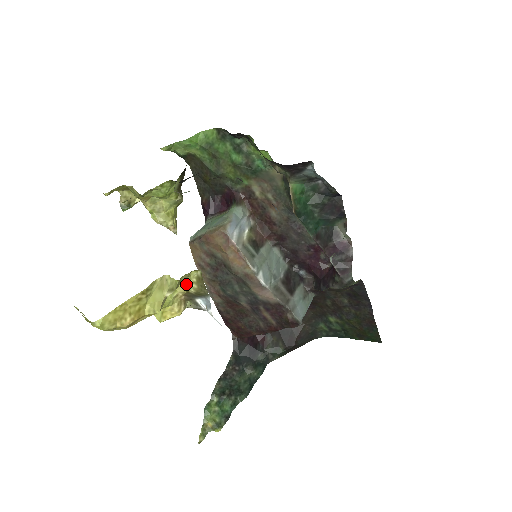
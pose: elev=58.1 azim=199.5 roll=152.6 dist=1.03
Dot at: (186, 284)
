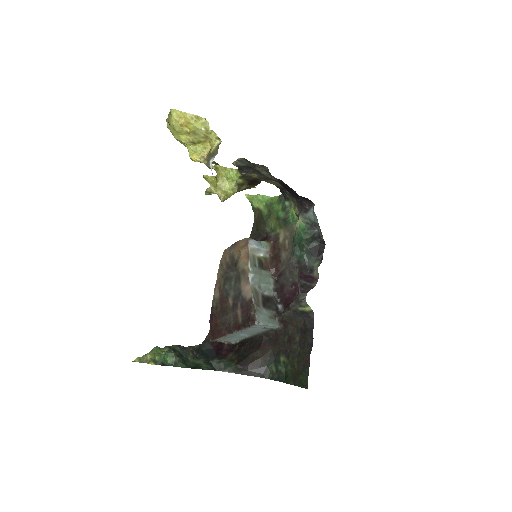
Dot at: (212, 148)
